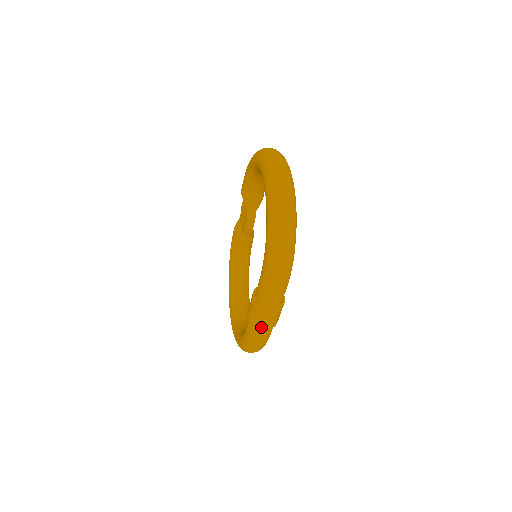
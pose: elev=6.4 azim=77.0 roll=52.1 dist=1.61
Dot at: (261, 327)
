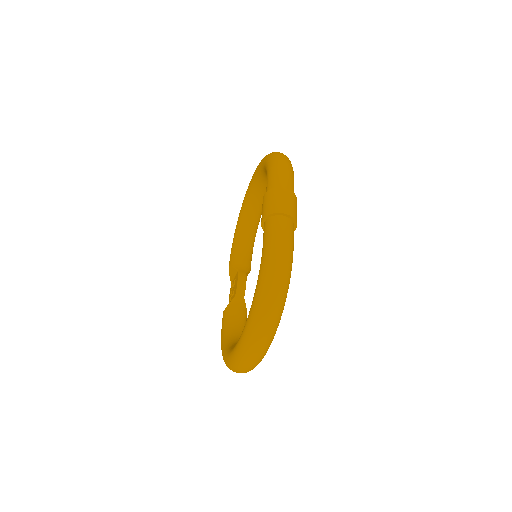
Dot at: (280, 210)
